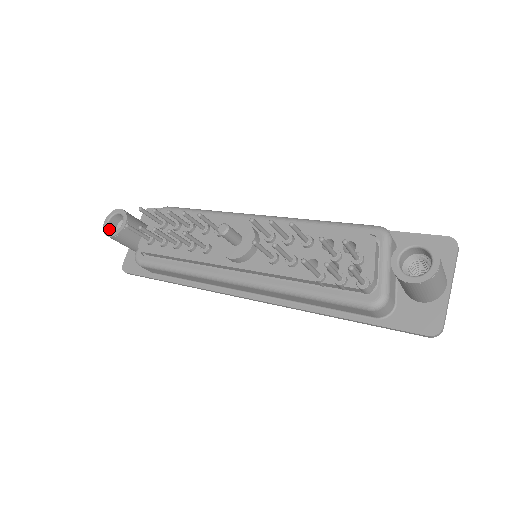
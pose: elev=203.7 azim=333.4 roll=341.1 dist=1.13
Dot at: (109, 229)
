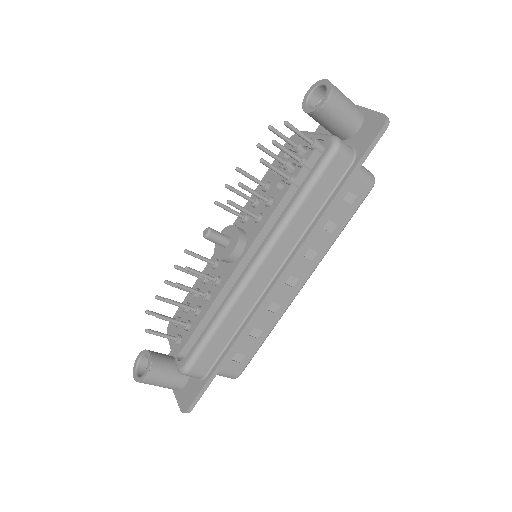
Dot at: occluded
